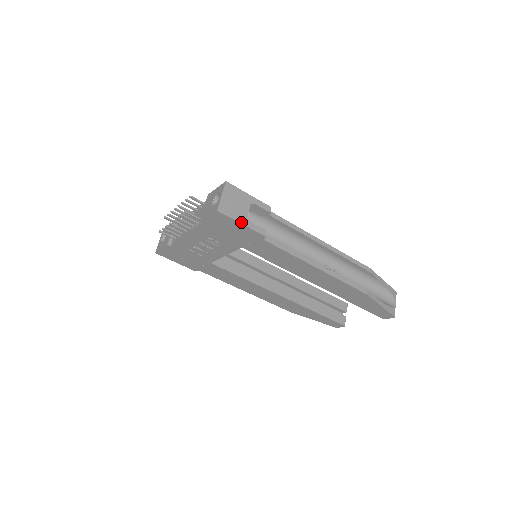
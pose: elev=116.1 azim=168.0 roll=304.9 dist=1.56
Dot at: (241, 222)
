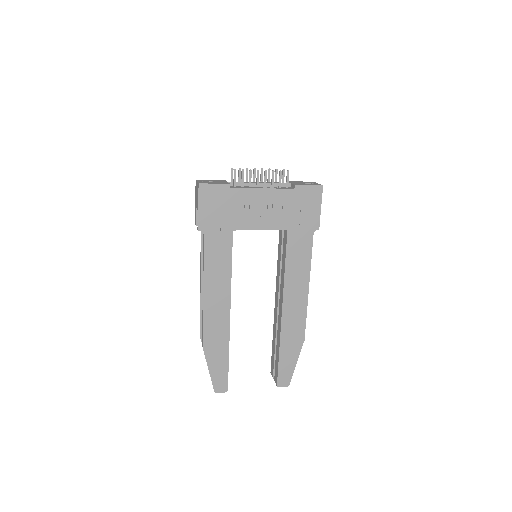
Dot at: occluded
